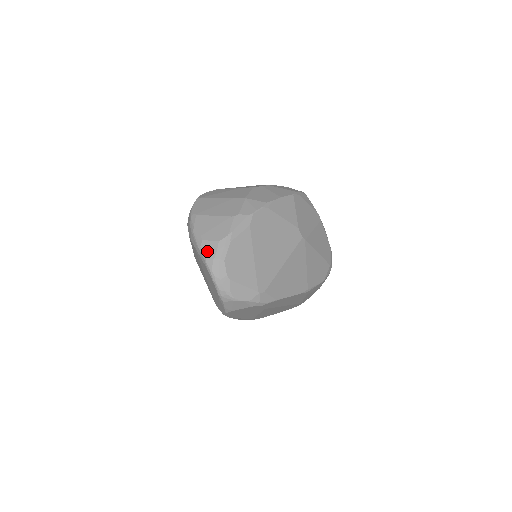
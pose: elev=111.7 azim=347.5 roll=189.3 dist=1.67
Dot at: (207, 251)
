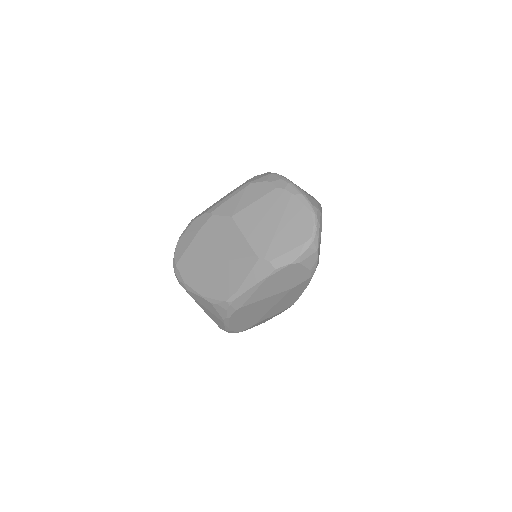
Dot at: (312, 201)
